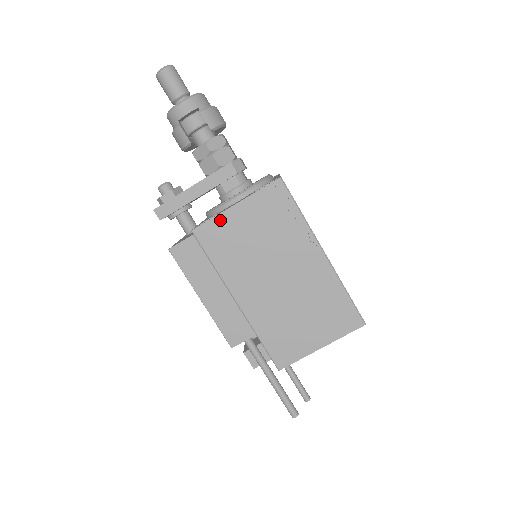
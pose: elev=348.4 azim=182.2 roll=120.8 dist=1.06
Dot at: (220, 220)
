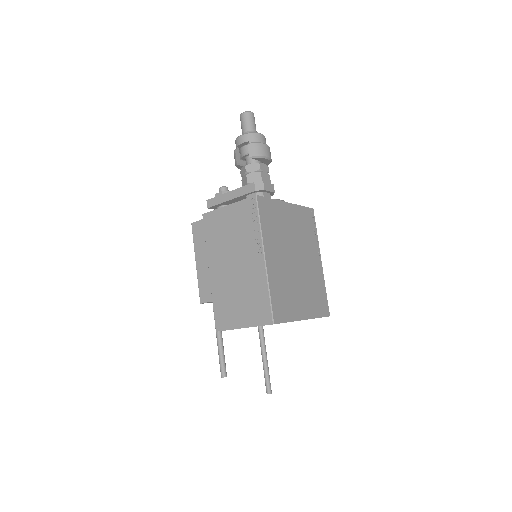
Dot at: (217, 213)
